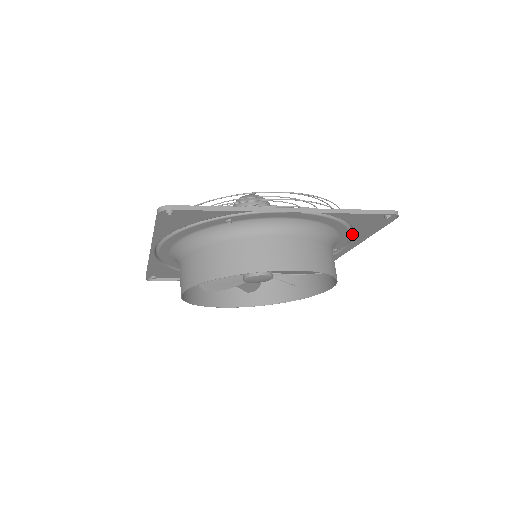
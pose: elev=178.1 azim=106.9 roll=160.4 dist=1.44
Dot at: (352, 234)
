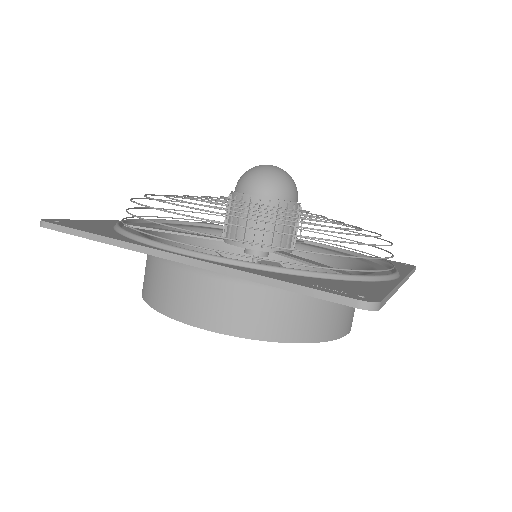
Dot at: (339, 248)
